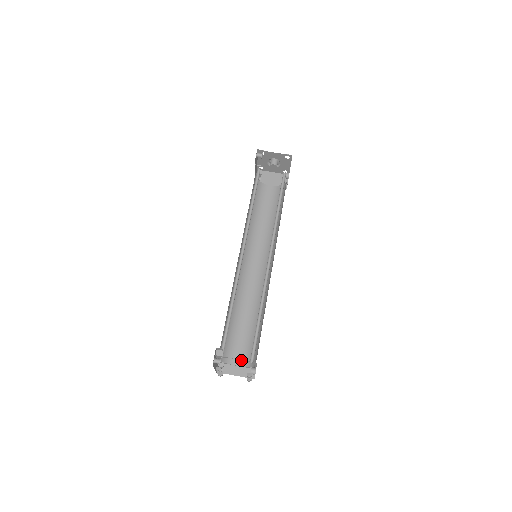
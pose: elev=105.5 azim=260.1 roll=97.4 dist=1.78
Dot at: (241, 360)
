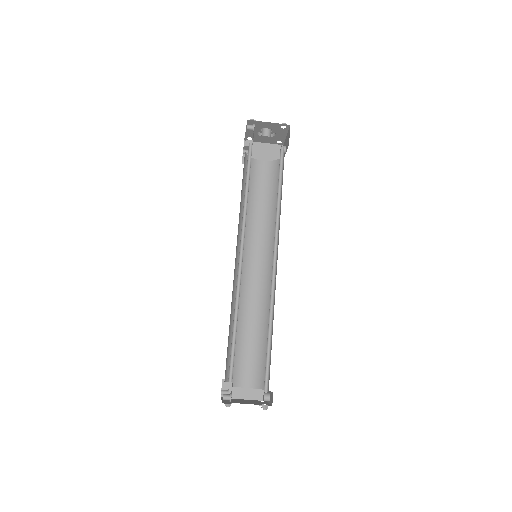
Dot at: (249, 381)
